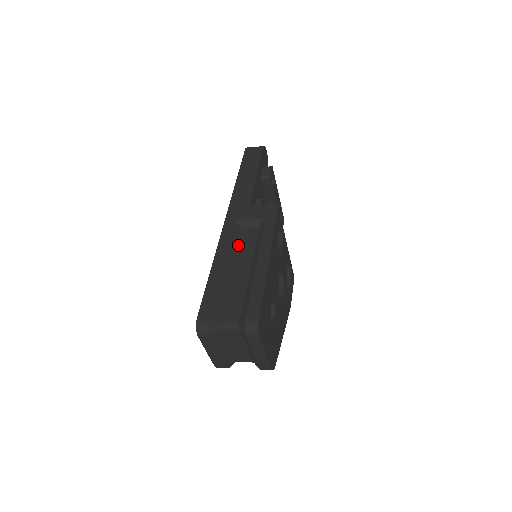
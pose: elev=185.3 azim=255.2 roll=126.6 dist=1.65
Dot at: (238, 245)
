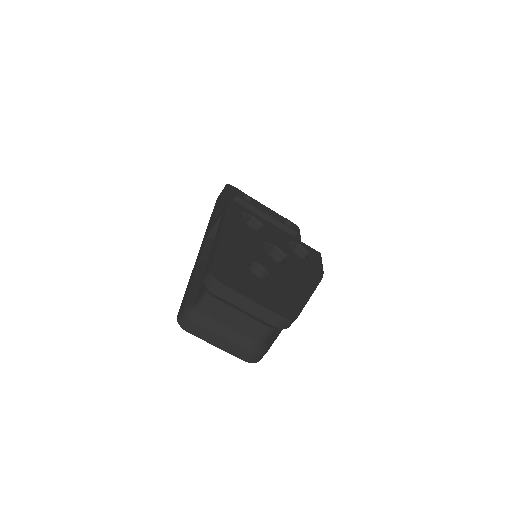
Dot at: (211, 249)
